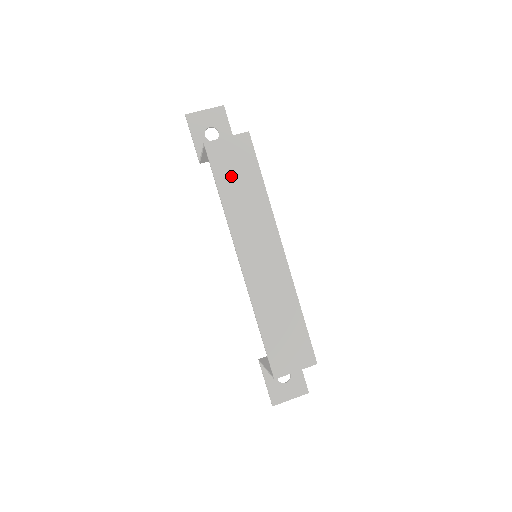
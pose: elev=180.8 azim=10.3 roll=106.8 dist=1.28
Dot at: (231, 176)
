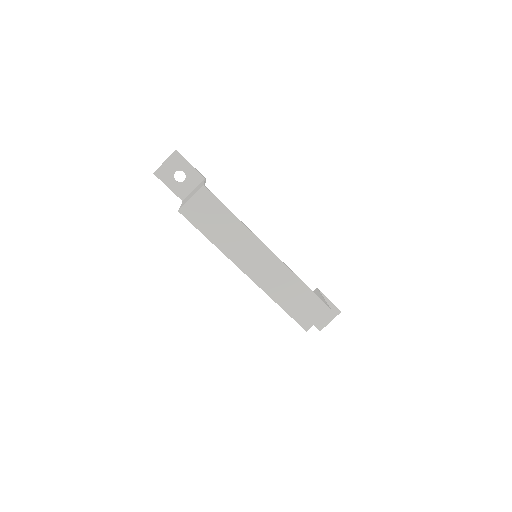
Dot at: (209, 223)
